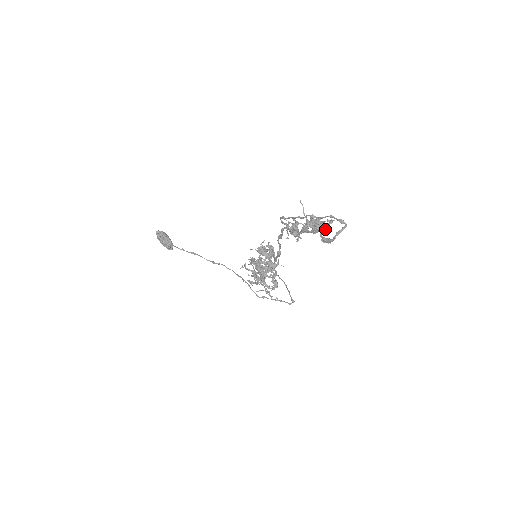
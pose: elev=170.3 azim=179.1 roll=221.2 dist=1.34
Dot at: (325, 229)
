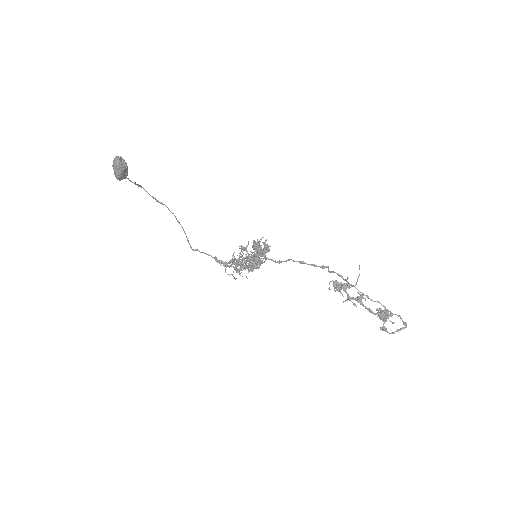
Dot at: (386, 319)
